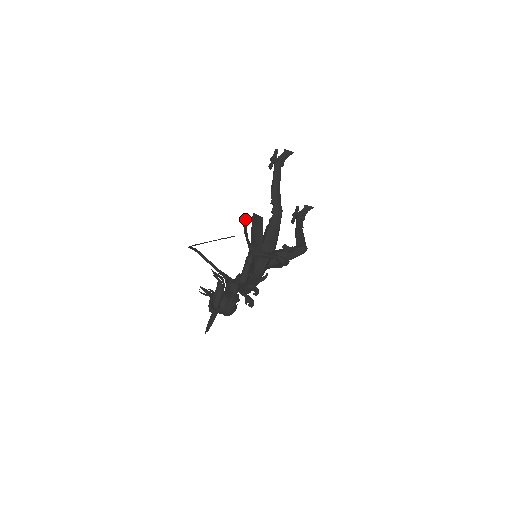
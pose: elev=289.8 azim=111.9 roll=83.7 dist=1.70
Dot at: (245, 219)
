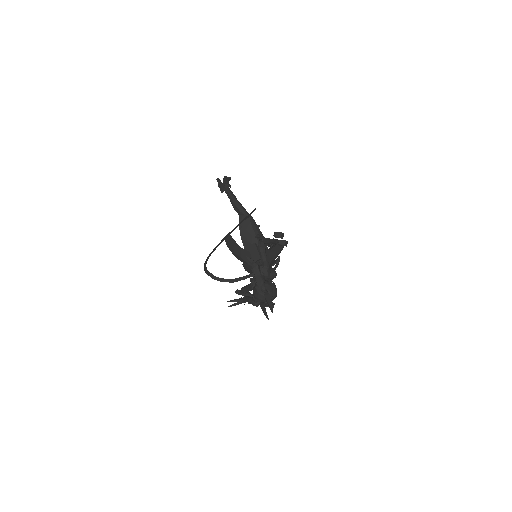
Dot at: occluded
